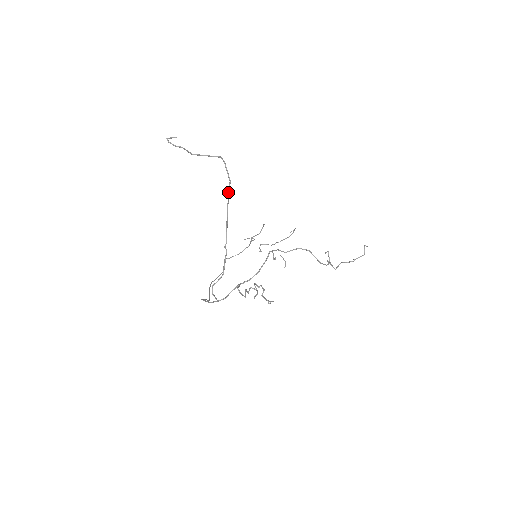
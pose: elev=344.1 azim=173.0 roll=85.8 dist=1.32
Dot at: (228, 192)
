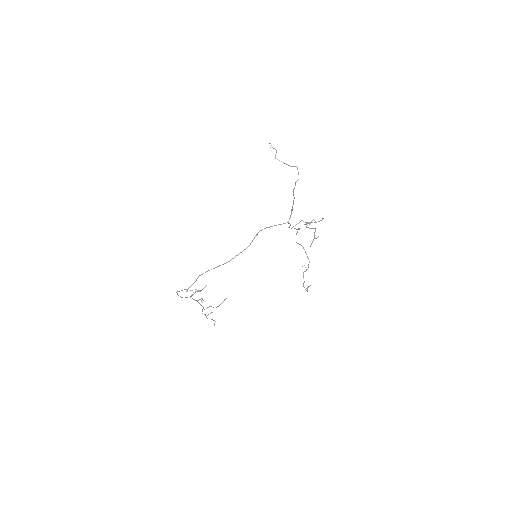
Dot at: occluded
